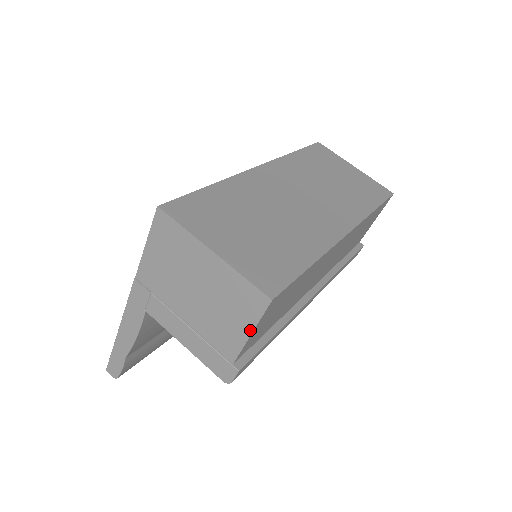
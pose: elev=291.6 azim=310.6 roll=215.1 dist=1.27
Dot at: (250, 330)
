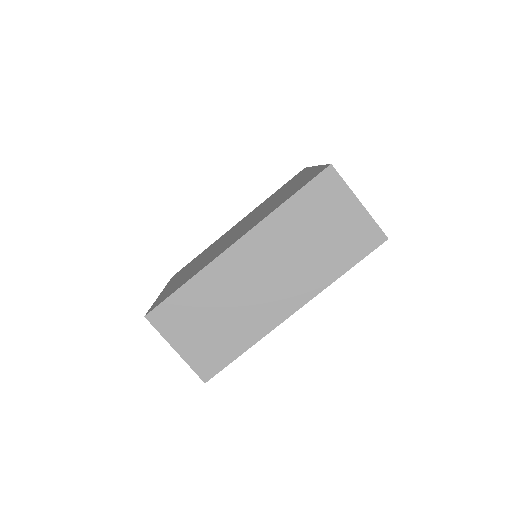
Dot at: occluded
